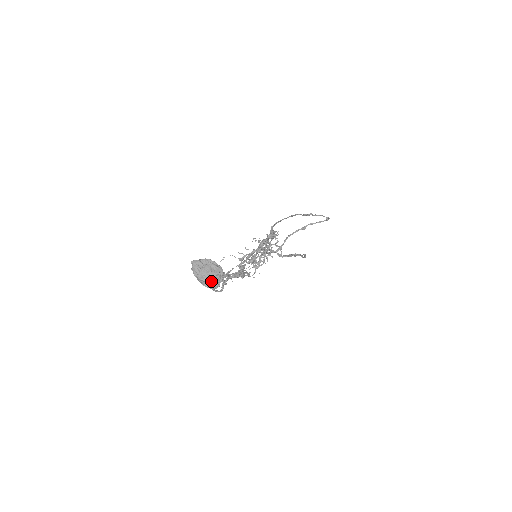
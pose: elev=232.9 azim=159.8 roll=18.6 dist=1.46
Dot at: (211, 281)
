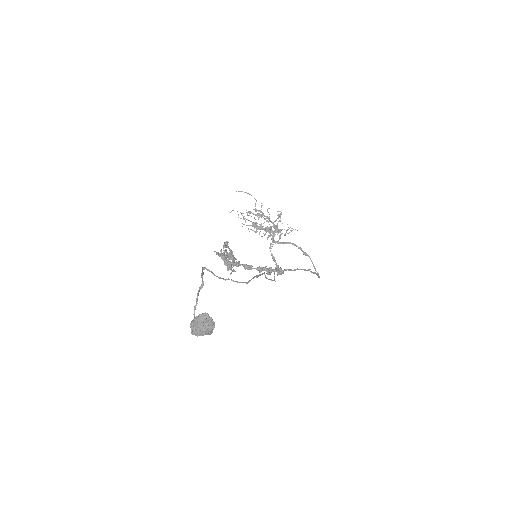
Dot at: (196, 333)
